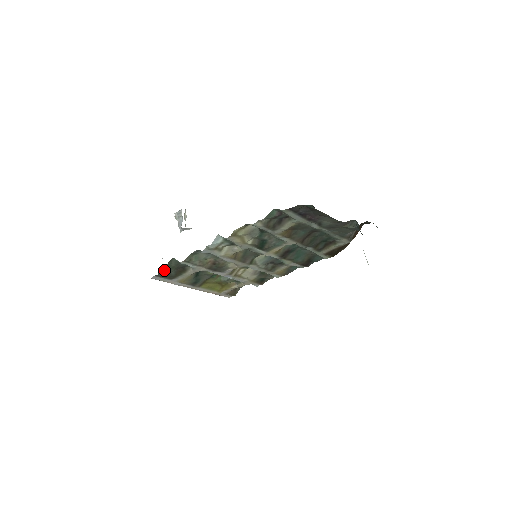
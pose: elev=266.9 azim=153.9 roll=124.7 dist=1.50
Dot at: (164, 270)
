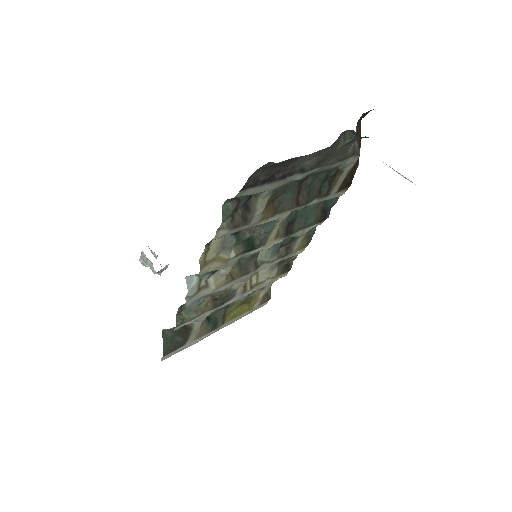
Dot at: (166, 346)
